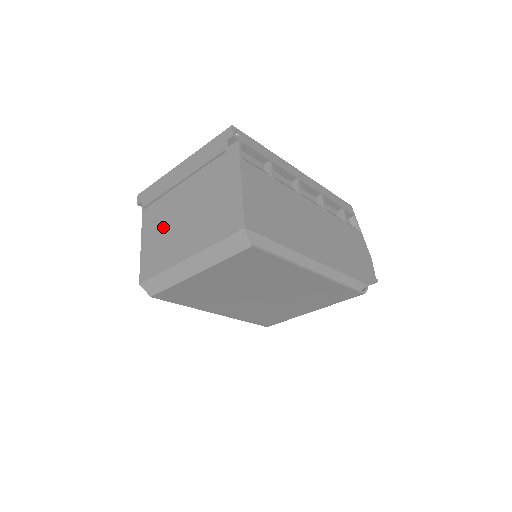
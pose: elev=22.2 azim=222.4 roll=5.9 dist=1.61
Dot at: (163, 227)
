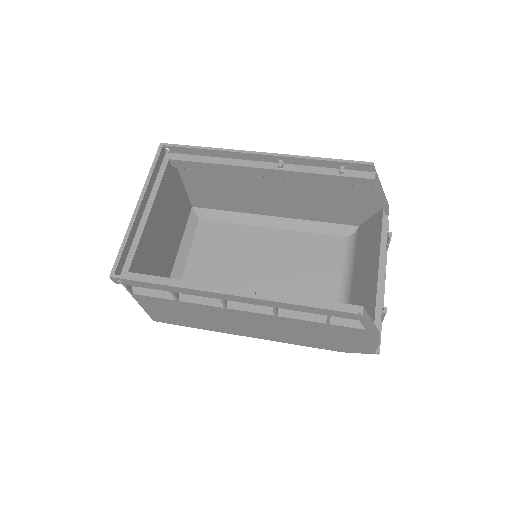
Dot at: occluded
